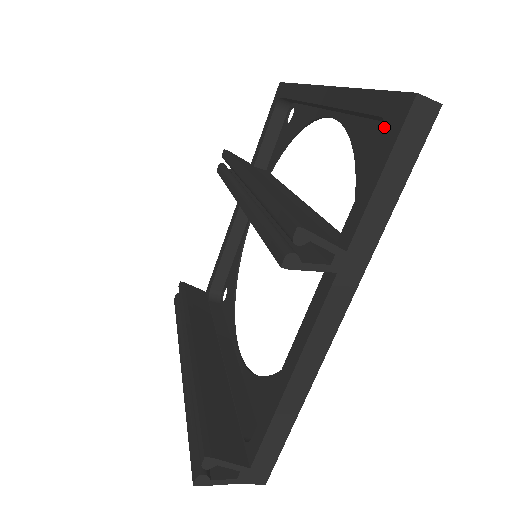
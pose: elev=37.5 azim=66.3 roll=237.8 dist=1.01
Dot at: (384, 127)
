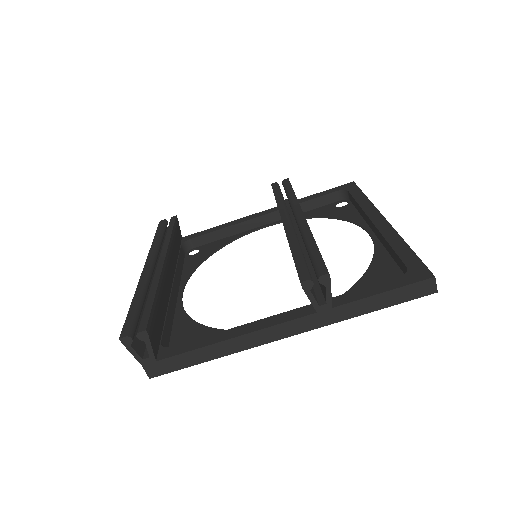
Dot at: (399, 272)
